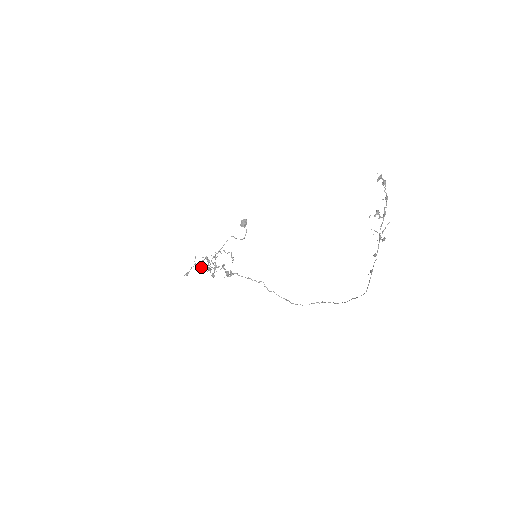
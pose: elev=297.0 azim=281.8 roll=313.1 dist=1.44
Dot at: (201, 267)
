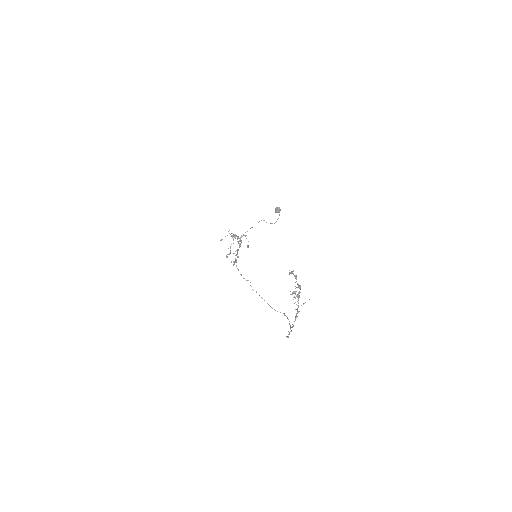
Dot at: occluded
